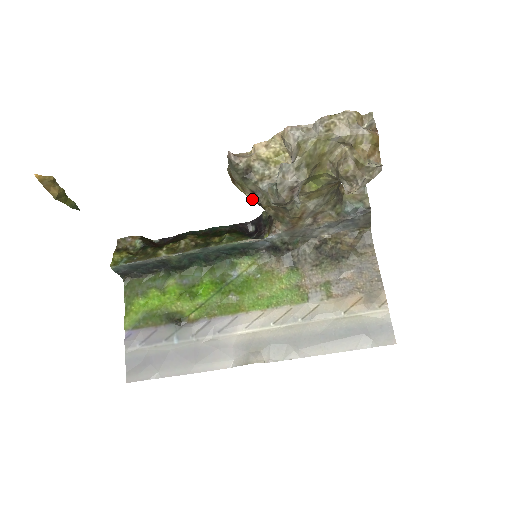
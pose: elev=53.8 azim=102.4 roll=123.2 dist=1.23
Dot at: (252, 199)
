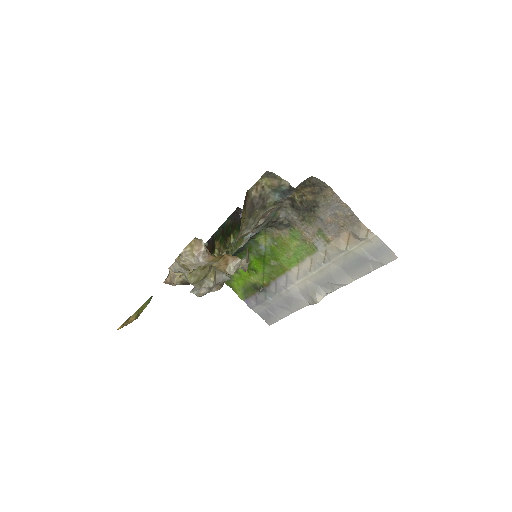
Dot at: occluded
